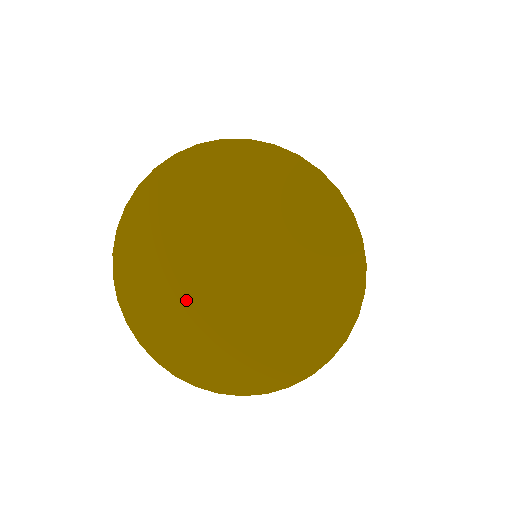
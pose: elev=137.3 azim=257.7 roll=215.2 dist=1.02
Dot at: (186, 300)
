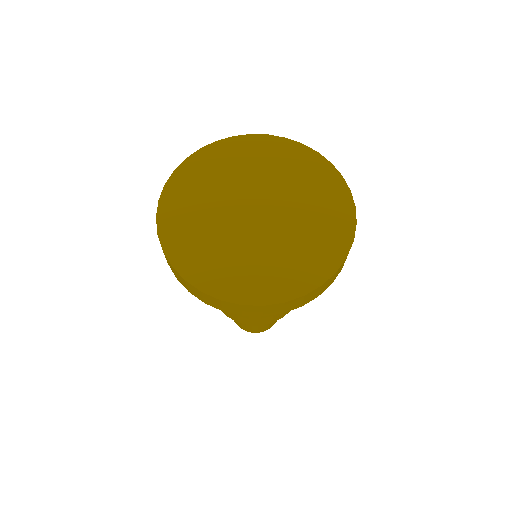
Dot at: (217, 232)
